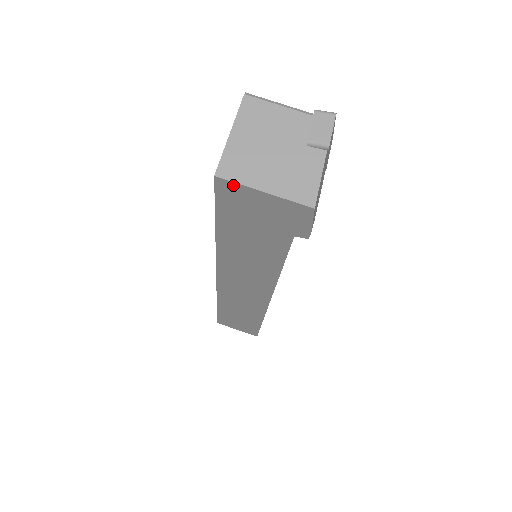
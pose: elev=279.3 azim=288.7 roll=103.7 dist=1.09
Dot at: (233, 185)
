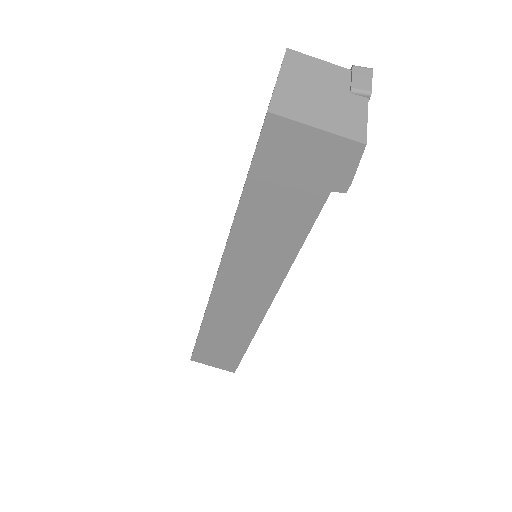
Dot at: (285, 123)
